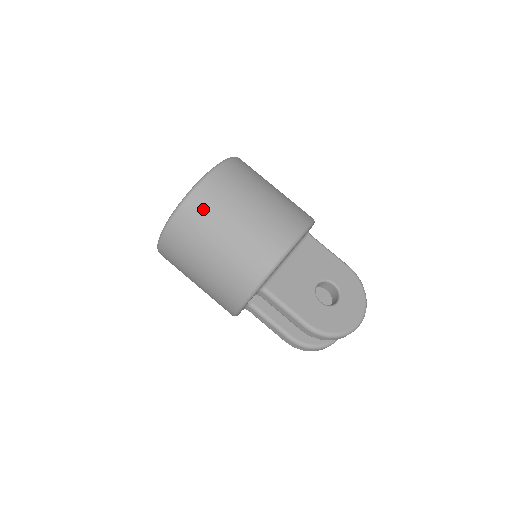
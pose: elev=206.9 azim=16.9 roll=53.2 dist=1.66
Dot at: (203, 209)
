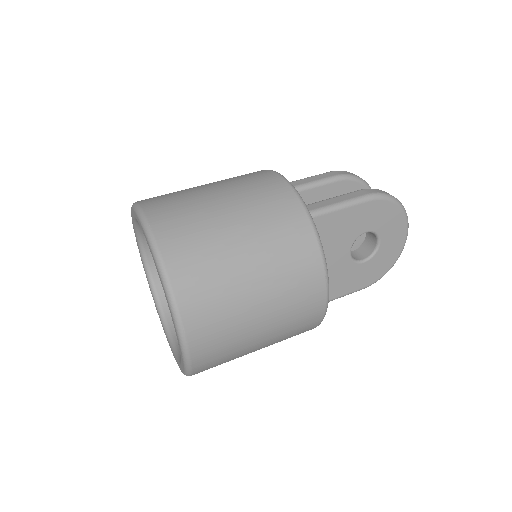
Dot at: (216, 364)
